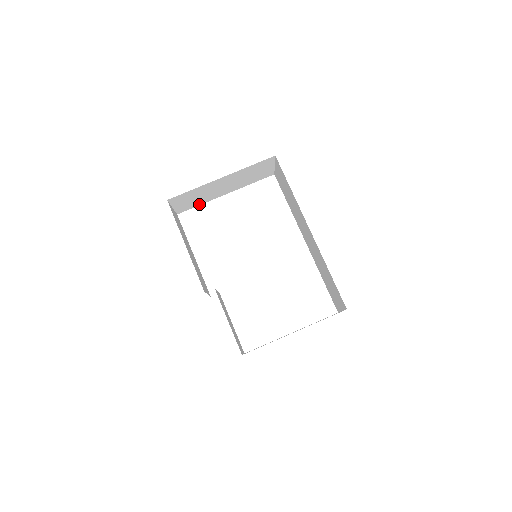
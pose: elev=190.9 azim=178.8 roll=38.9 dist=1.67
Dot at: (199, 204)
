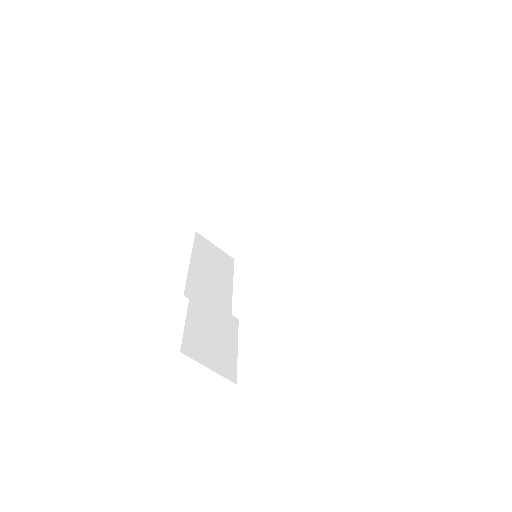
Dot at: (250, 242)
